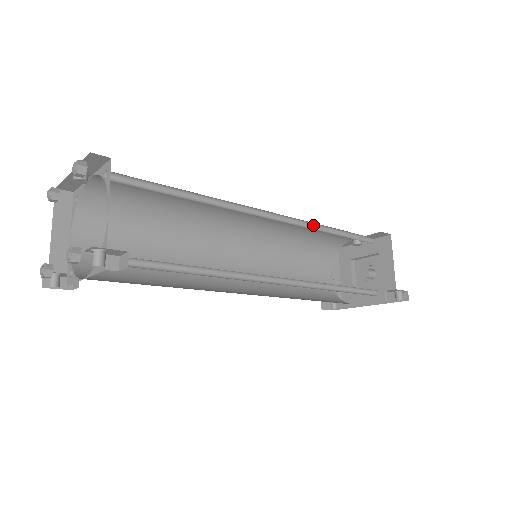
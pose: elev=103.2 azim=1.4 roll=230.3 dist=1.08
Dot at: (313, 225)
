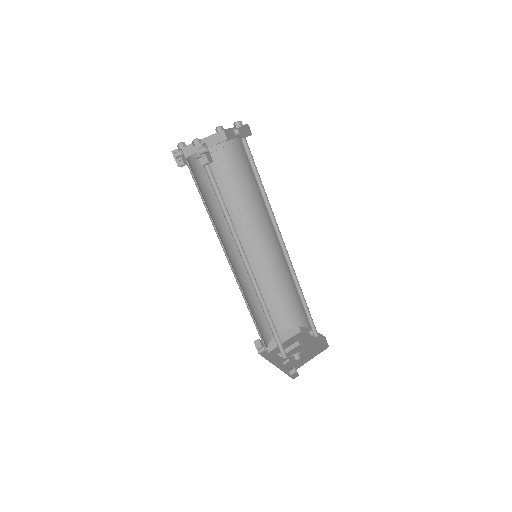
Dot at: (296, 280)
